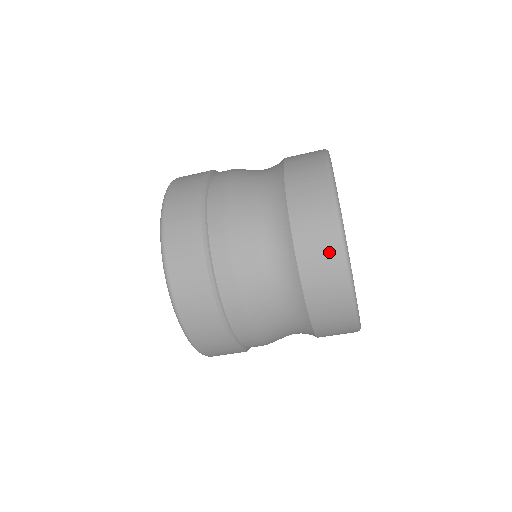
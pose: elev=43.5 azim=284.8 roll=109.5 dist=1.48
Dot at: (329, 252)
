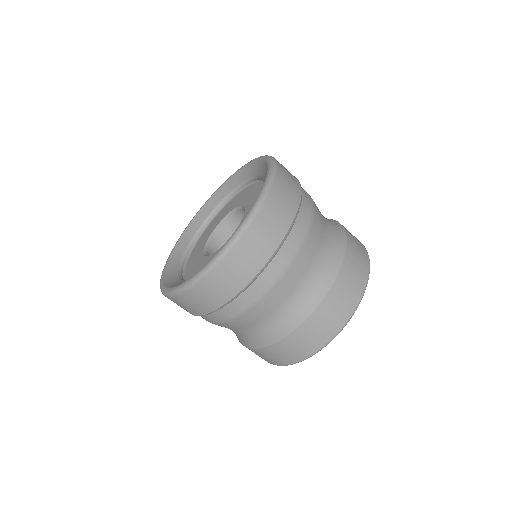
Dot at: (327, 331)
